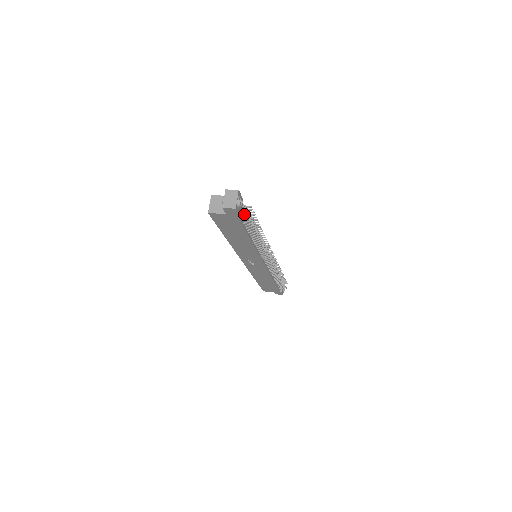
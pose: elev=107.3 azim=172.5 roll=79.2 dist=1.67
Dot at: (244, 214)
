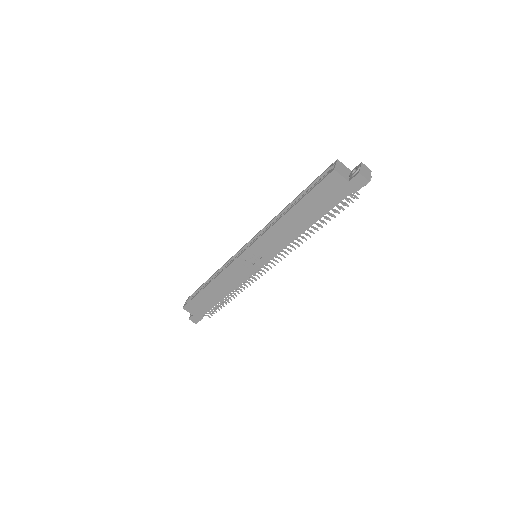
Dot at: (353, 195)
